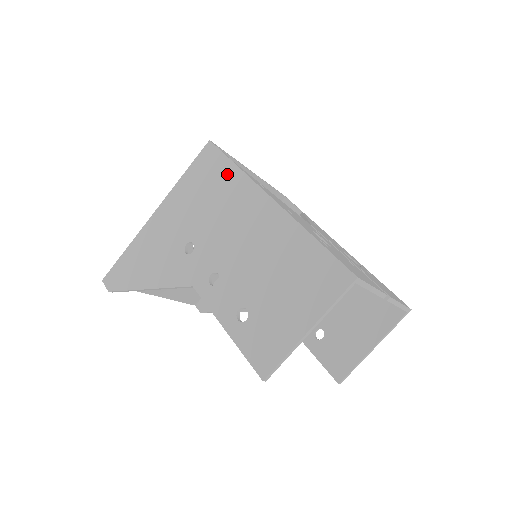
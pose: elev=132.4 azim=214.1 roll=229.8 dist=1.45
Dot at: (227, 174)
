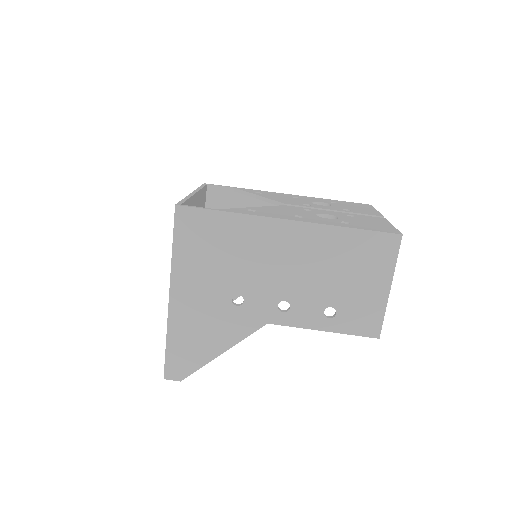
Dot at: (224, 224)
